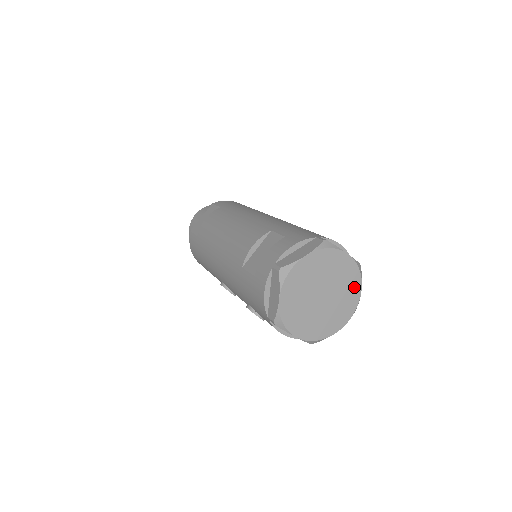
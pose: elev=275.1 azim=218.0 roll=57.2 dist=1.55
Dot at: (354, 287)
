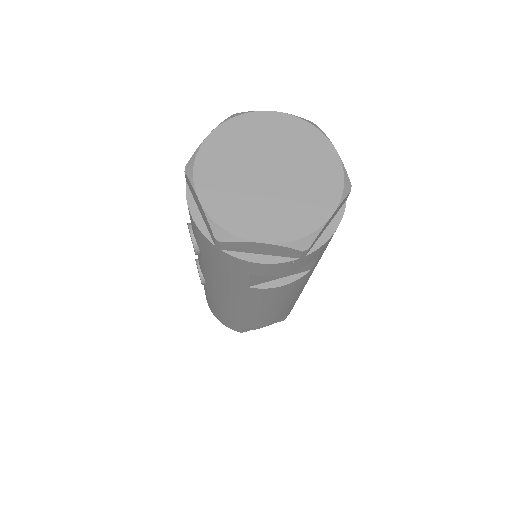
Dot at: (324, 199)
